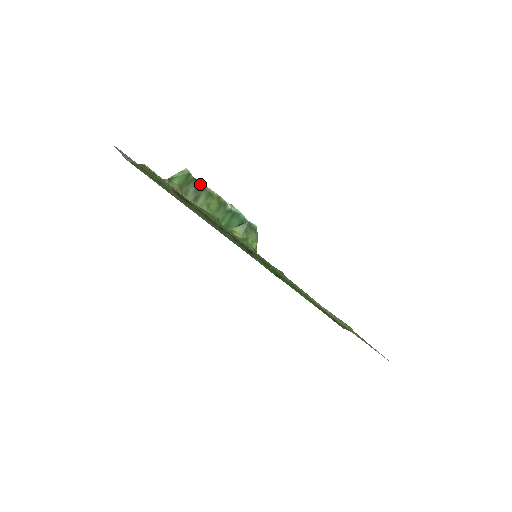
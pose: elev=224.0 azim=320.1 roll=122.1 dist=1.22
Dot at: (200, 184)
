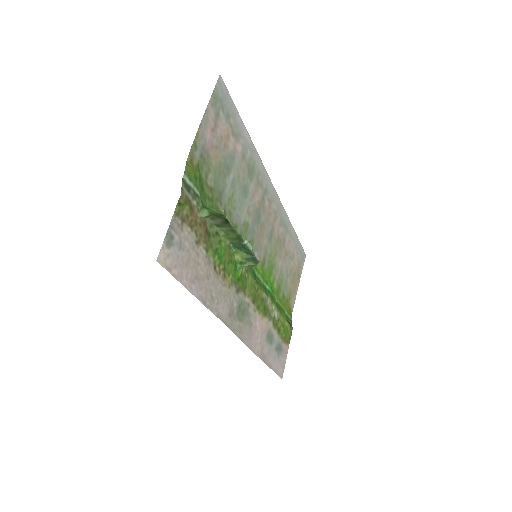
Dot at: (229, 223)
